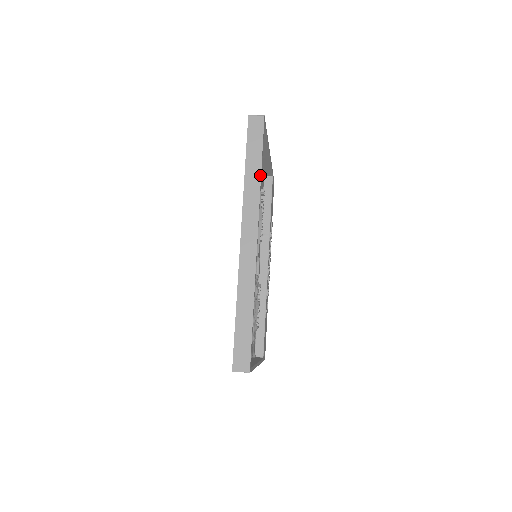
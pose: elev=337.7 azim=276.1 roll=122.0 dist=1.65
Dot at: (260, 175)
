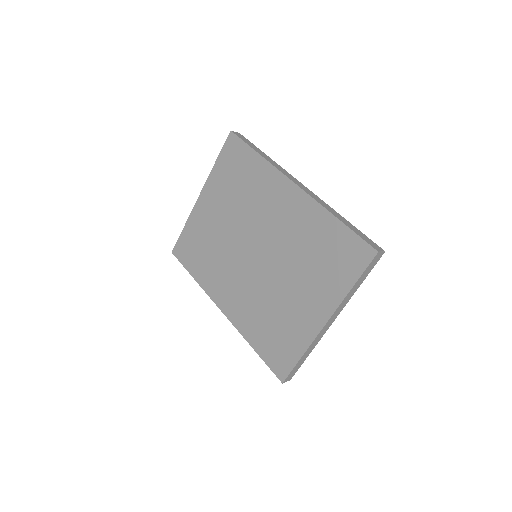
Dot at: (269, 157)
